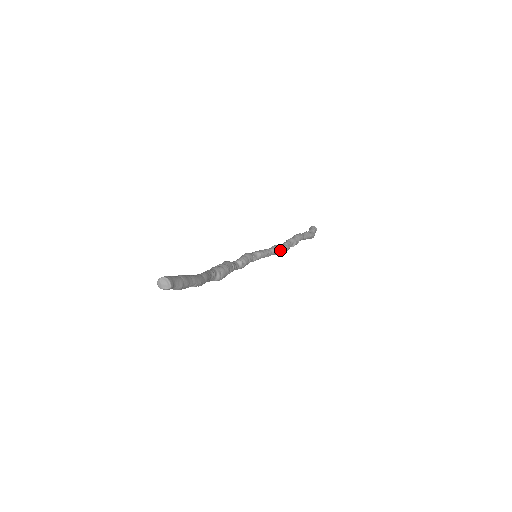
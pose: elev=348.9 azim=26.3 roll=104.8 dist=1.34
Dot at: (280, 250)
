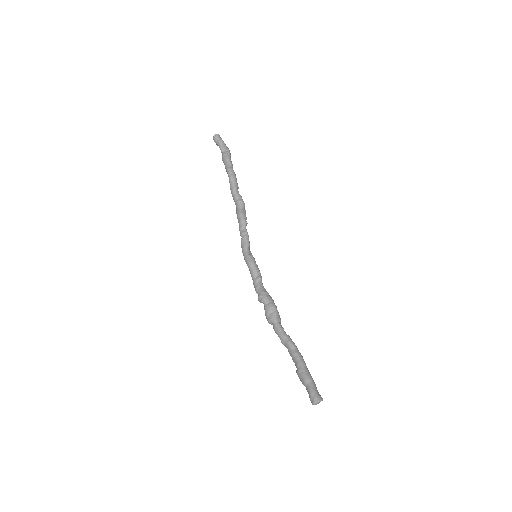
Dot at: occluded
